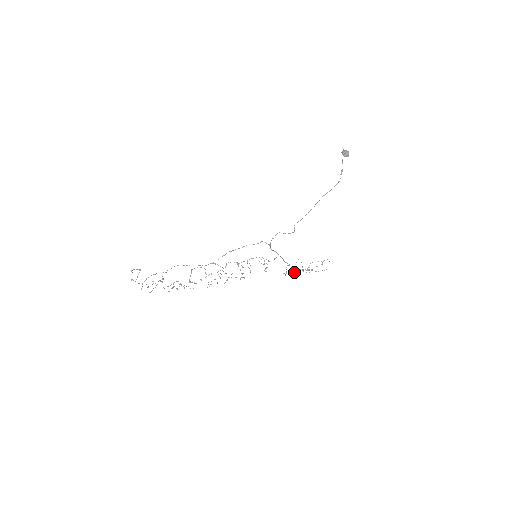
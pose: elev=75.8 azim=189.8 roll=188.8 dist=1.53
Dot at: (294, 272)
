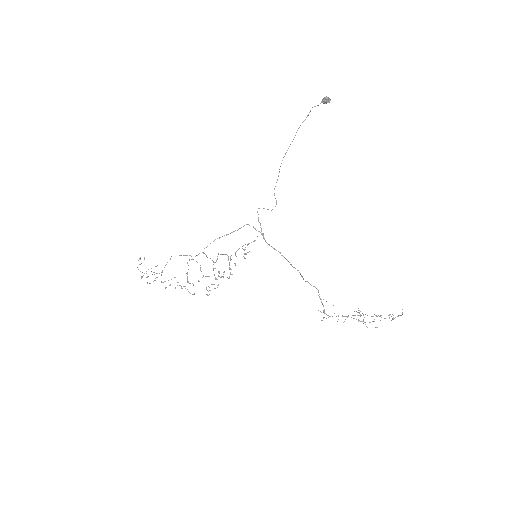
Dot at: occluded
